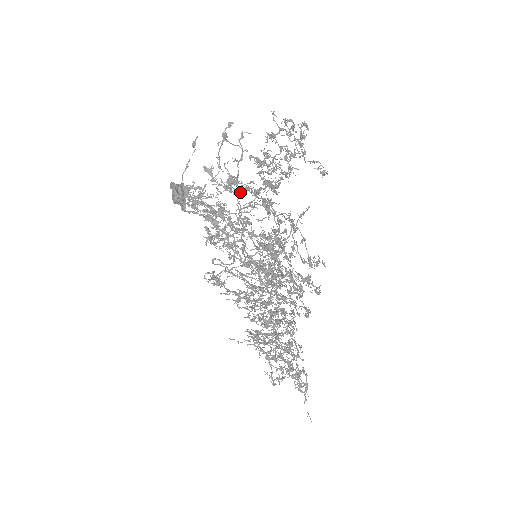
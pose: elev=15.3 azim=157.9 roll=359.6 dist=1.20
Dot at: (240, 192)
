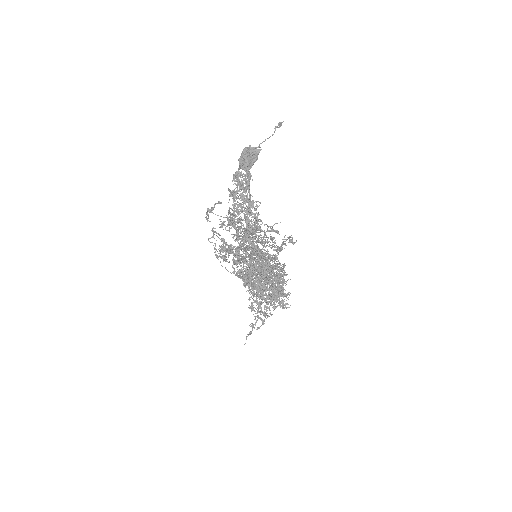
Dot at: (243, 226)
